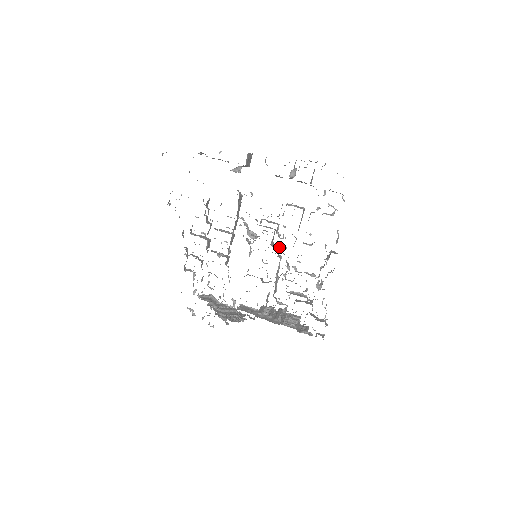
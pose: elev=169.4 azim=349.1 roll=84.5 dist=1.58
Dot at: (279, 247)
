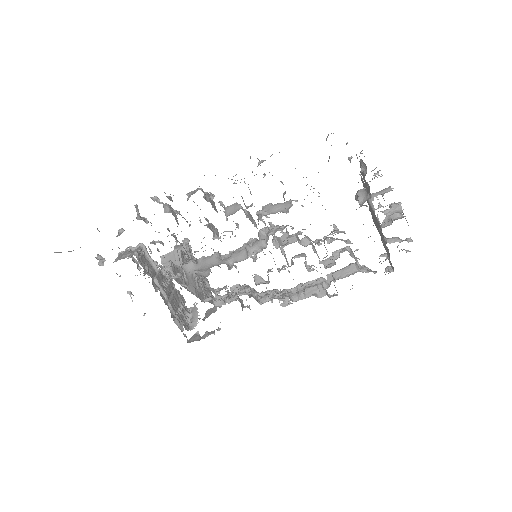
Dot at: (287, 261)
